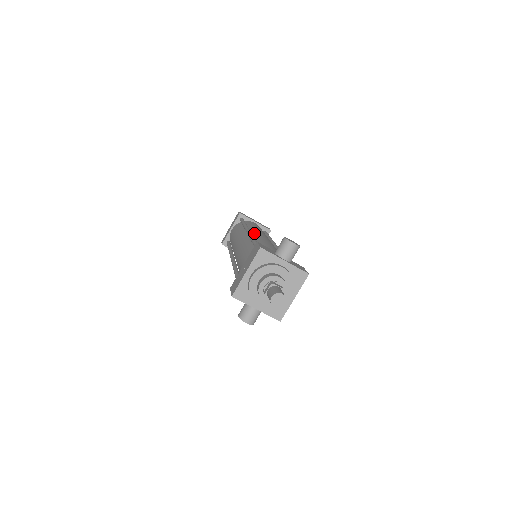
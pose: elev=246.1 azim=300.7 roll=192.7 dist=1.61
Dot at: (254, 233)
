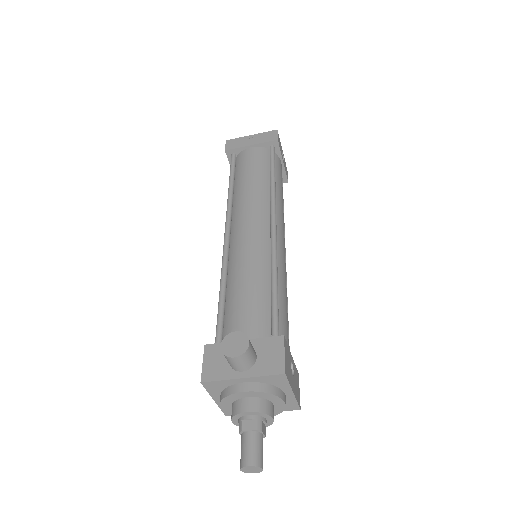
Dot at: (235, 227)
